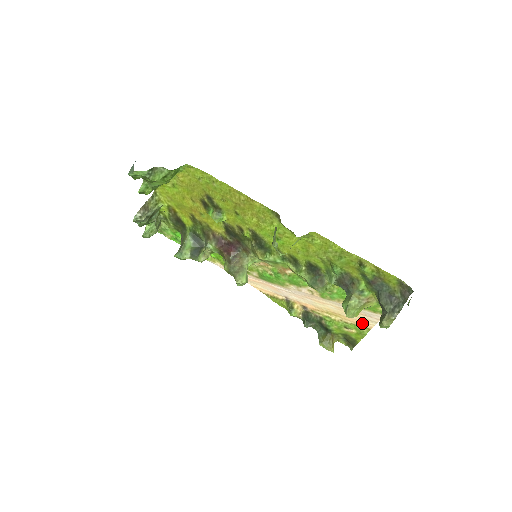
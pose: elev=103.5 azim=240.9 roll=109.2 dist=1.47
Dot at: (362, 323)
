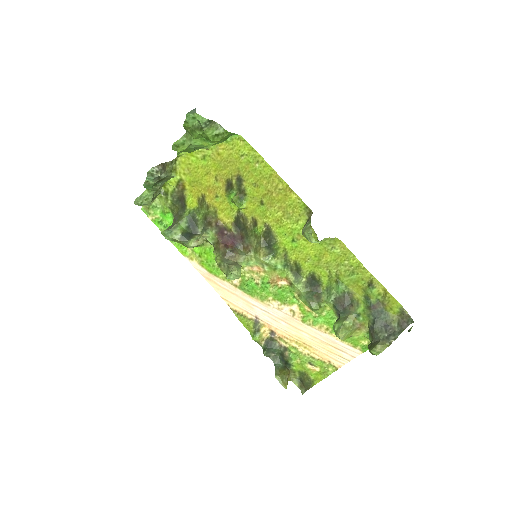
Dot at: (332, 360)
